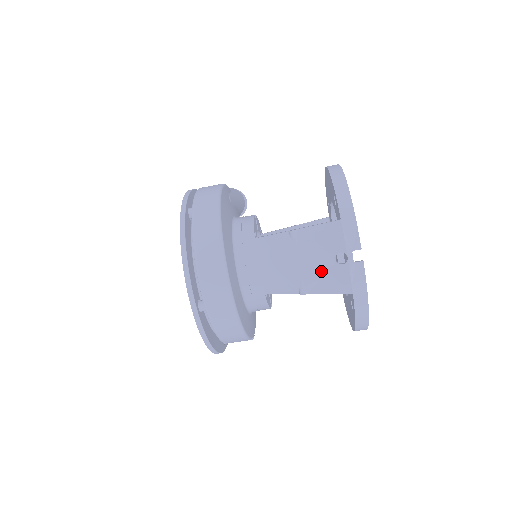
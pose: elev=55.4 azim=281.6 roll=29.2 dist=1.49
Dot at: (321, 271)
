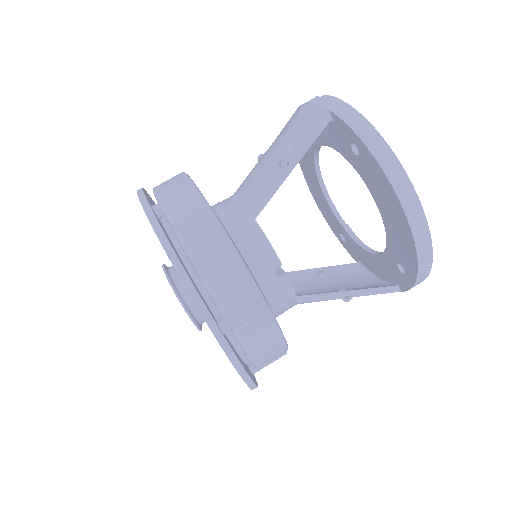
Dot at: (291, 133)
